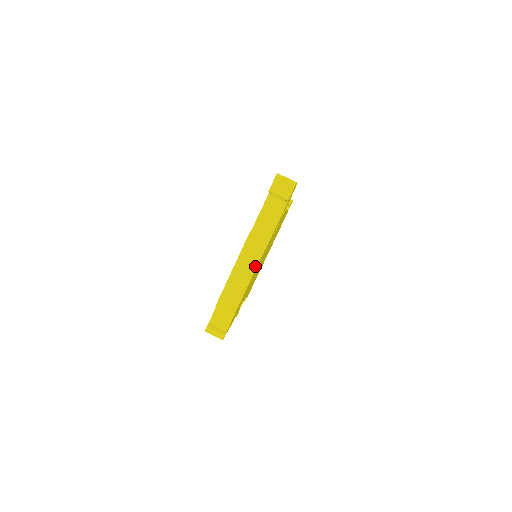
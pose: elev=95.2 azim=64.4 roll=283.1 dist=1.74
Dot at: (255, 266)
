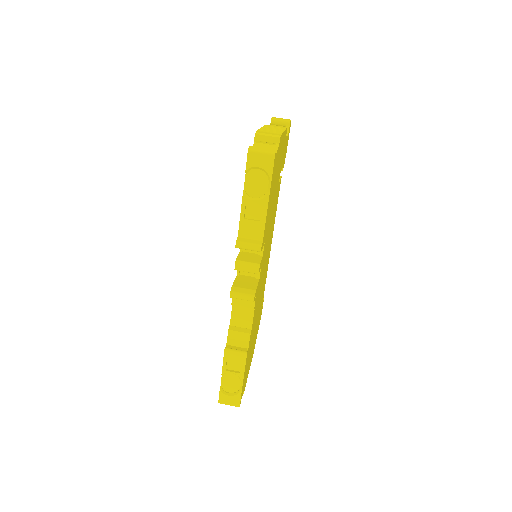
Dot at: (283, 129)
